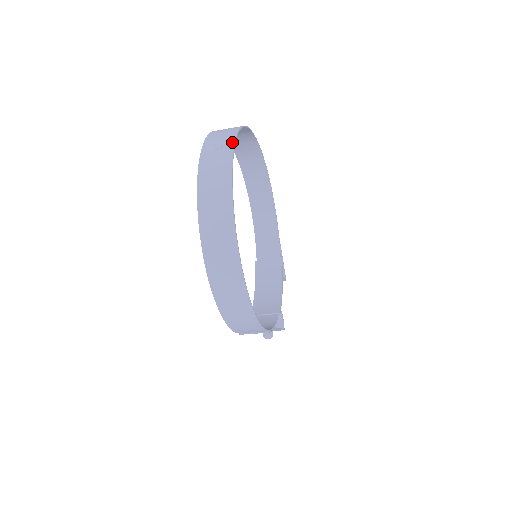
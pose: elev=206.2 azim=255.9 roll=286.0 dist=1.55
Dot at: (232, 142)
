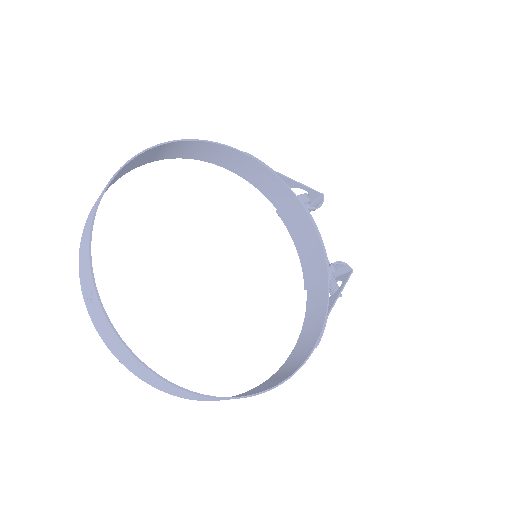
Dot at: (92, 286)
